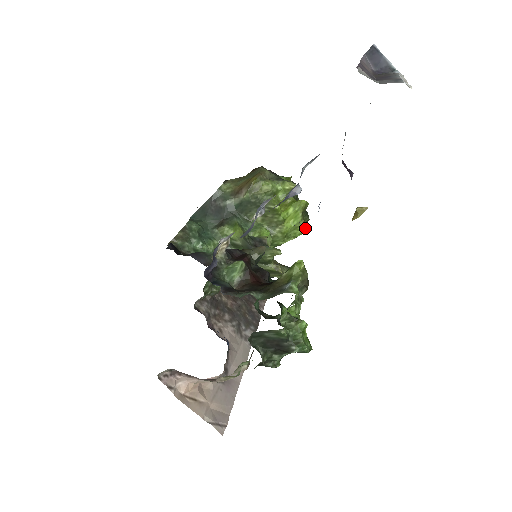
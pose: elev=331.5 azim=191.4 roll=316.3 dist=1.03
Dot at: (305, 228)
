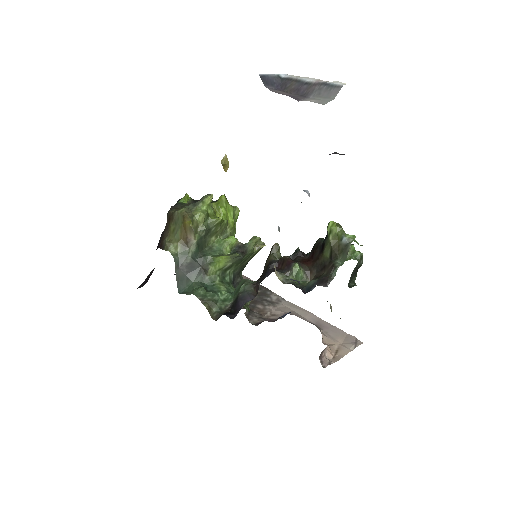
Dot at: (238, 209)
